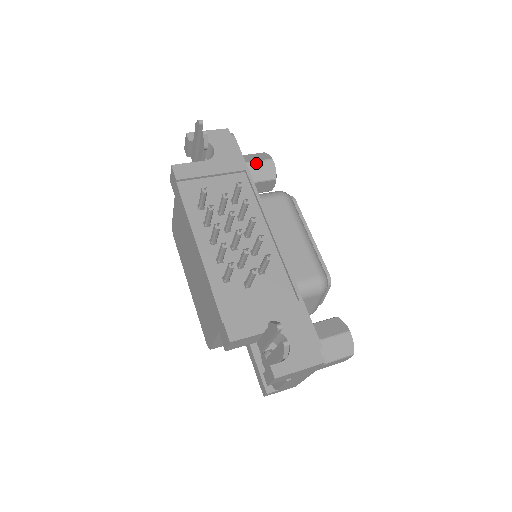
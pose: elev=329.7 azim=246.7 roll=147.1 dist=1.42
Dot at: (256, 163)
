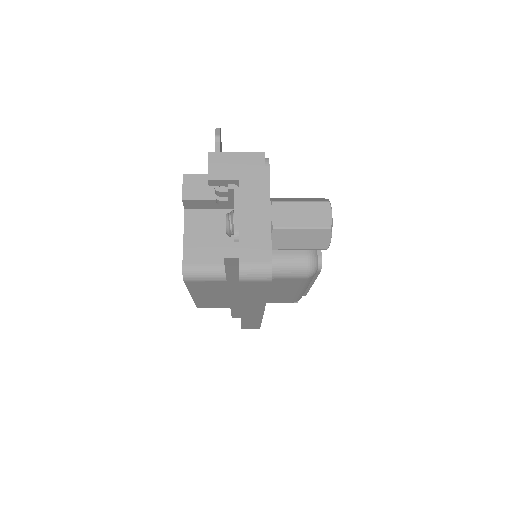
Dot at: occluded
